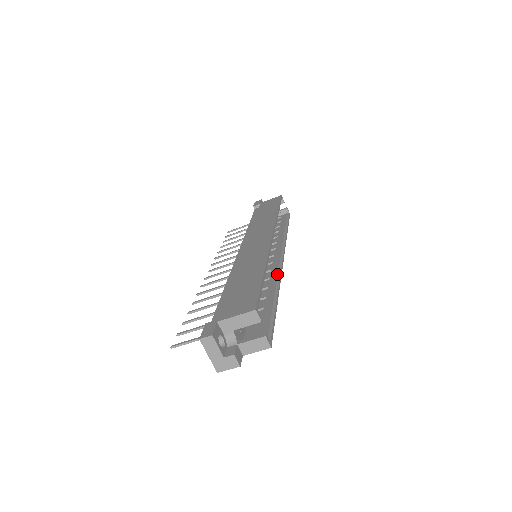
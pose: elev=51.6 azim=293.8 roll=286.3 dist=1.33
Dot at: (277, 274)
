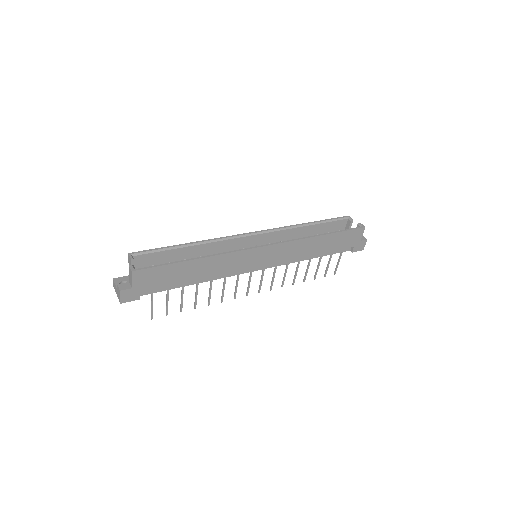
Dot at: (232, 251)
